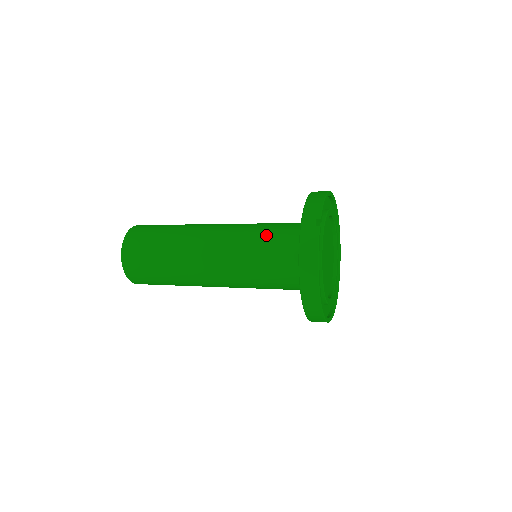
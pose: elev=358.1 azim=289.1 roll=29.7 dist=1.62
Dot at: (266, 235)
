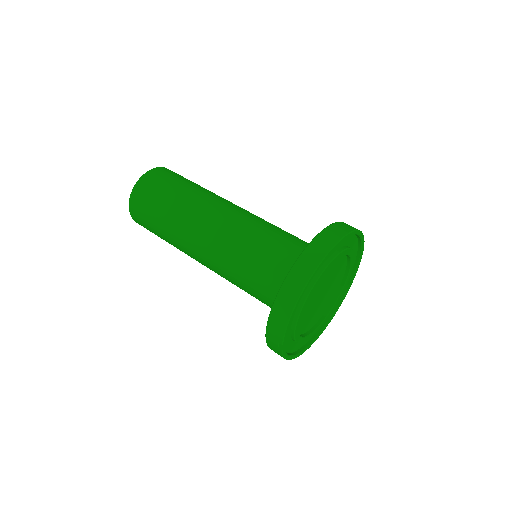
Dot at: (249, 285)
